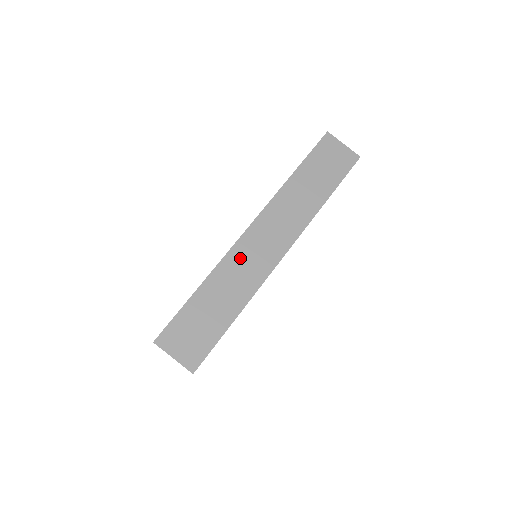
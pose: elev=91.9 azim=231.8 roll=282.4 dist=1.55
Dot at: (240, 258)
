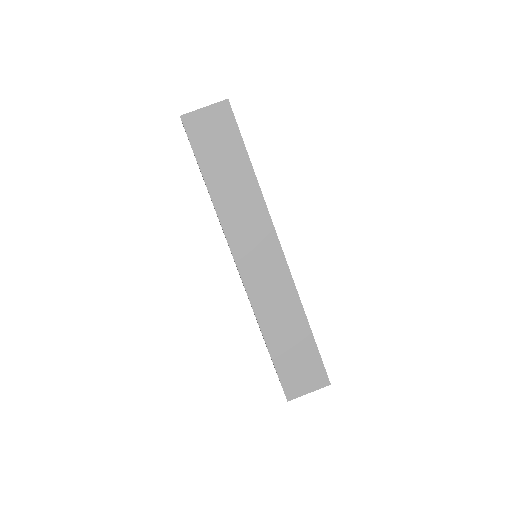
Dot at: (261, 292)
